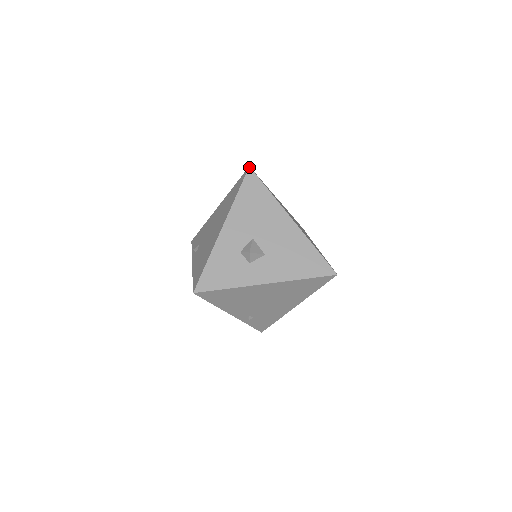
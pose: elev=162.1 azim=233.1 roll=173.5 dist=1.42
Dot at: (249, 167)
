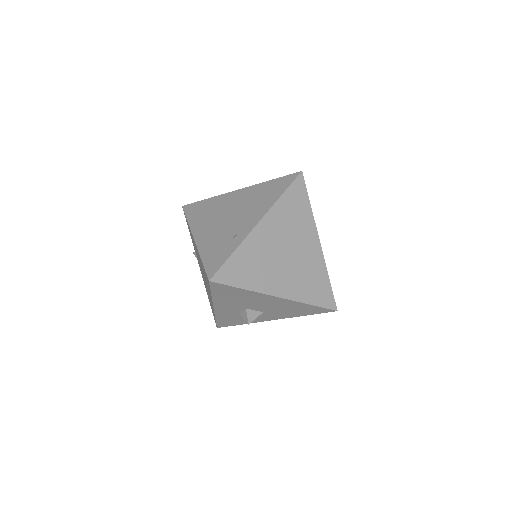
Dot at: (209, 282)
